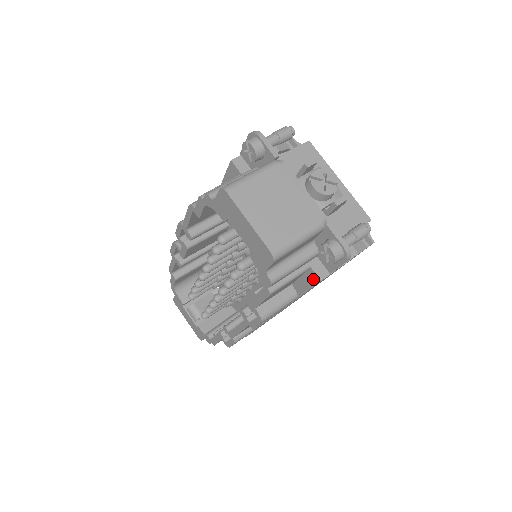
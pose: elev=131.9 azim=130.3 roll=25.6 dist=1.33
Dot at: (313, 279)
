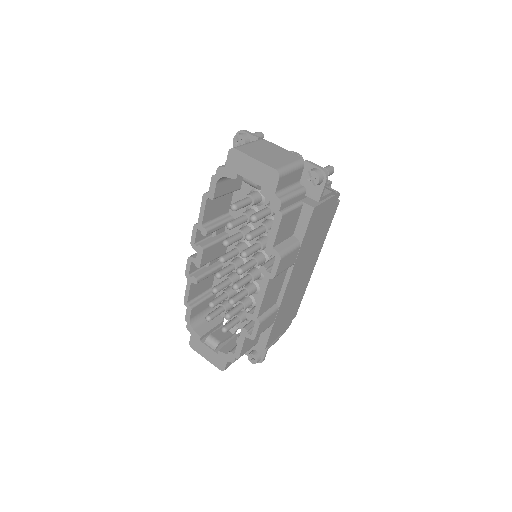
Dot at: (308, 212)
